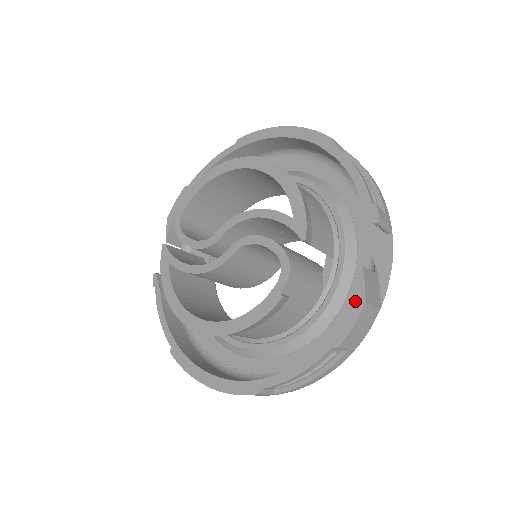
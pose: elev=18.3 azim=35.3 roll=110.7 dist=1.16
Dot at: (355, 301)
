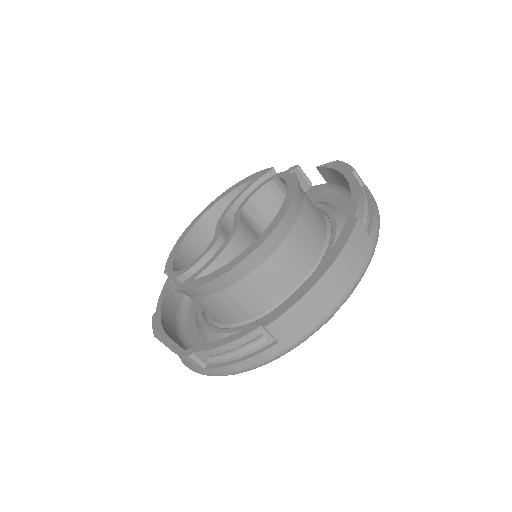
Dot at: (332, 166)
